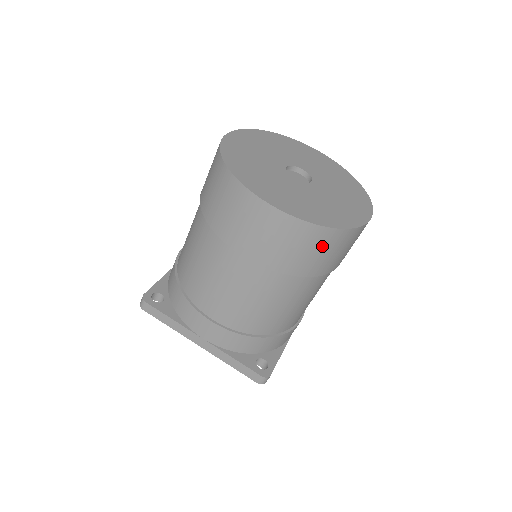
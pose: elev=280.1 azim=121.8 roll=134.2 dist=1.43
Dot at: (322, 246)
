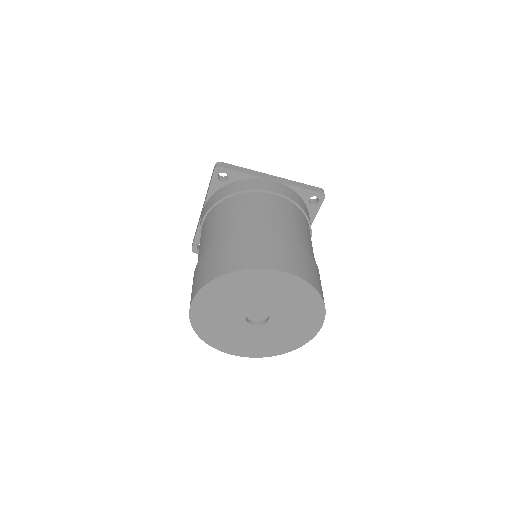
Dot at: occluded
